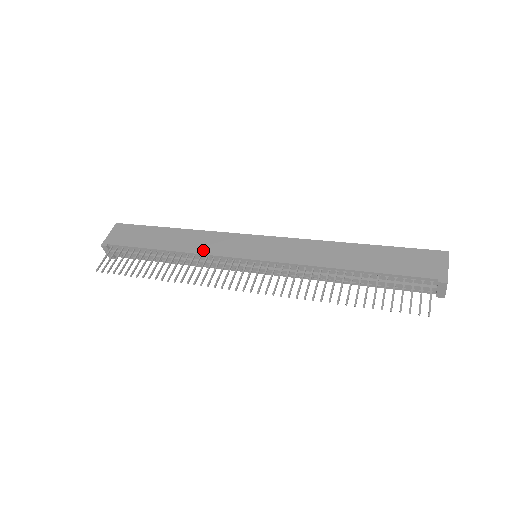
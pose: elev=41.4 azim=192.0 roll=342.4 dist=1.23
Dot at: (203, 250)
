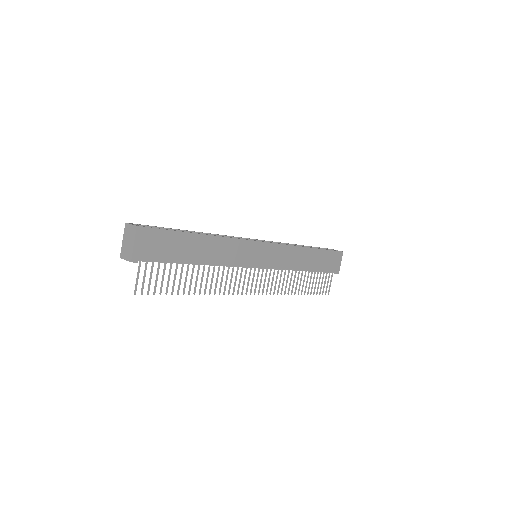
Dot at: (229, 261)
